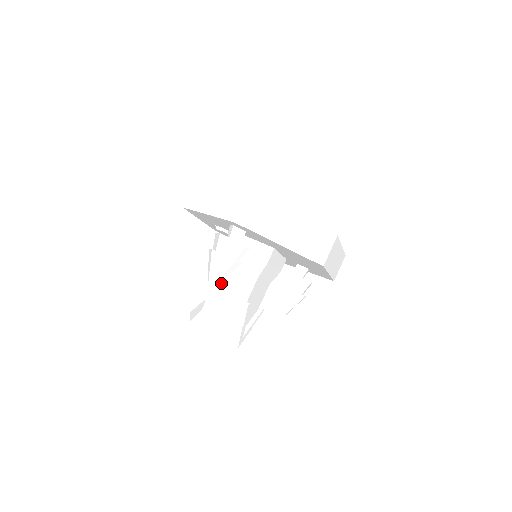
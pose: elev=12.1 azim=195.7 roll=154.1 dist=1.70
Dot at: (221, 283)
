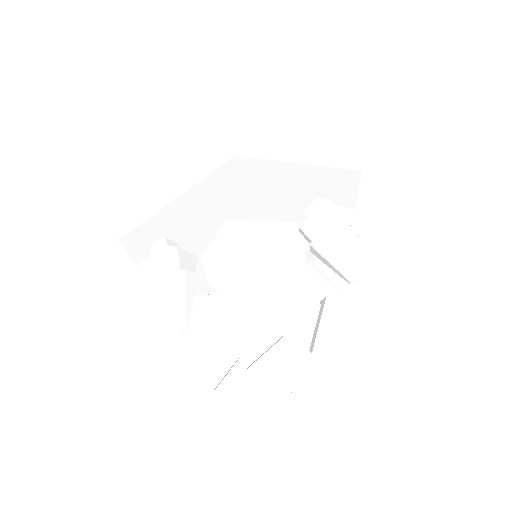
Dot at: (231, 320)
